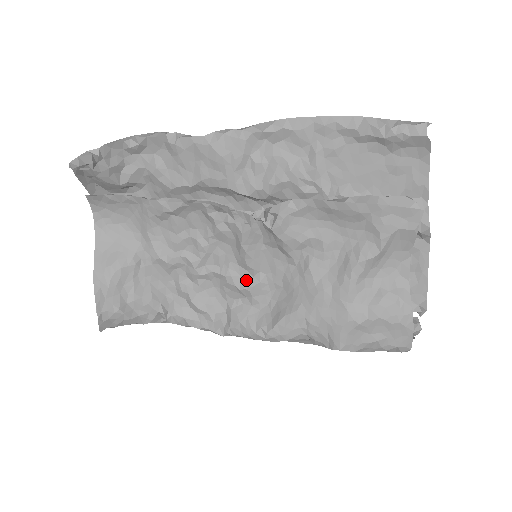
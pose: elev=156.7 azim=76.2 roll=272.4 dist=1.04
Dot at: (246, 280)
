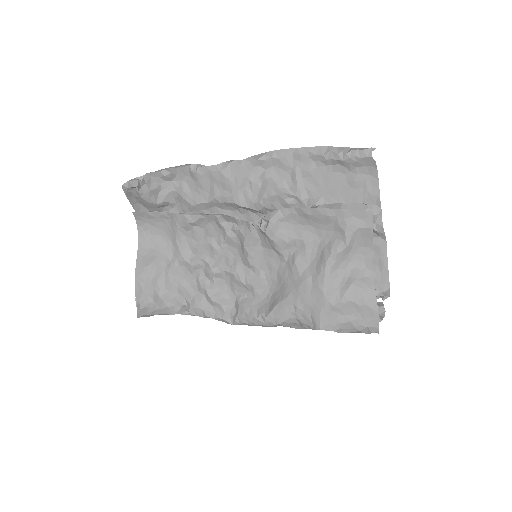
Dot at: (249, 276)
